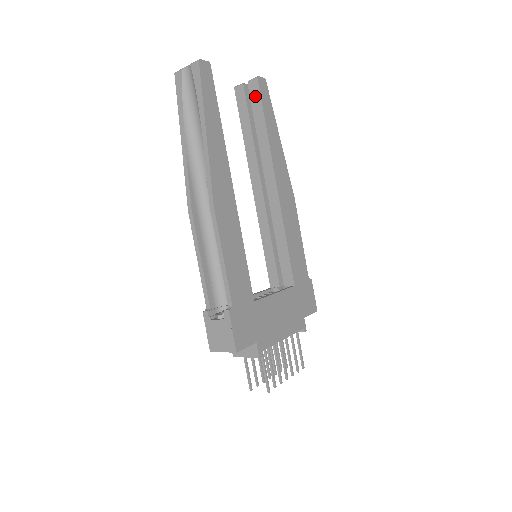
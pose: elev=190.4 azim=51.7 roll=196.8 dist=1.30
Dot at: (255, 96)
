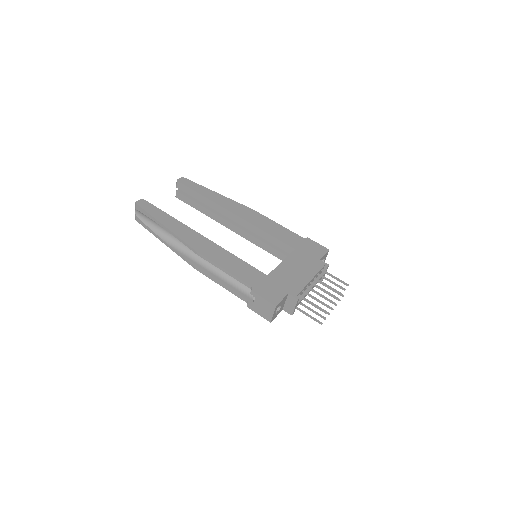
Dot at: (185, 189)
